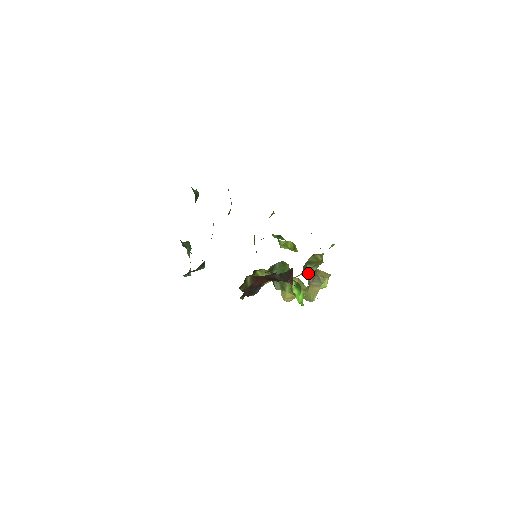
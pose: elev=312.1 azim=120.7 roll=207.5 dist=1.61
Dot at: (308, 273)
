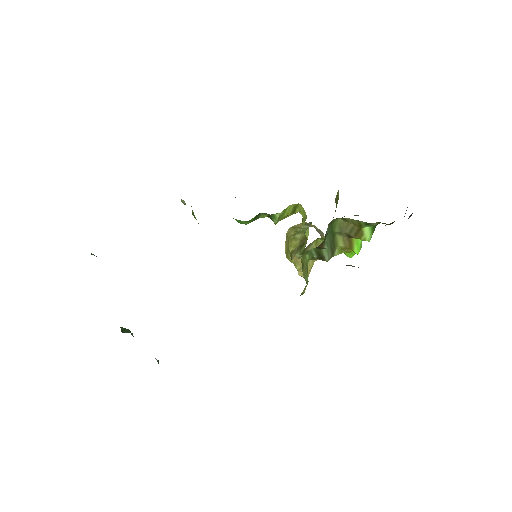
Dot at: occluded
